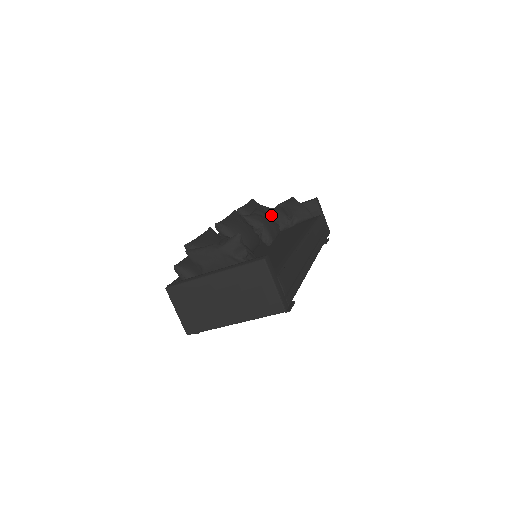
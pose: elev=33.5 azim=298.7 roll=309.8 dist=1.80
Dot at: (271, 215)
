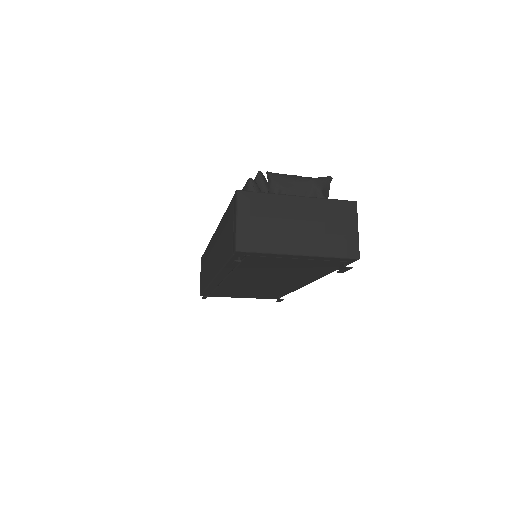
Dot at: occluded
